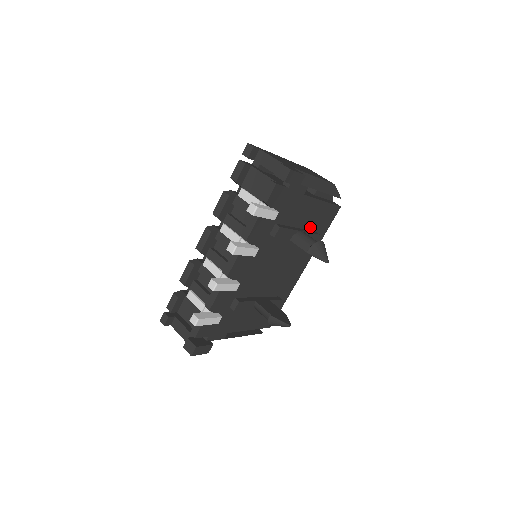
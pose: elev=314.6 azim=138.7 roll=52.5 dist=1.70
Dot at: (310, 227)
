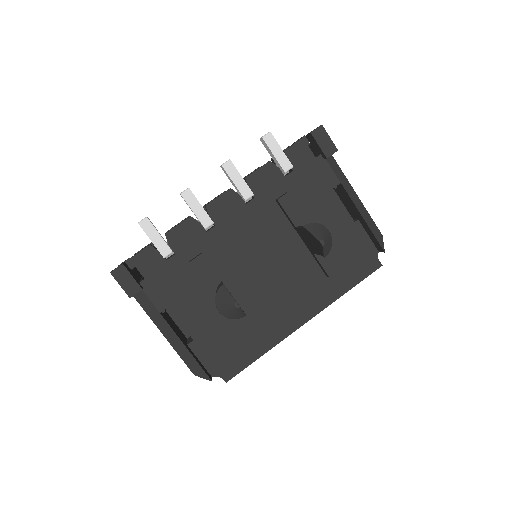
Dot at: (331, 251)
